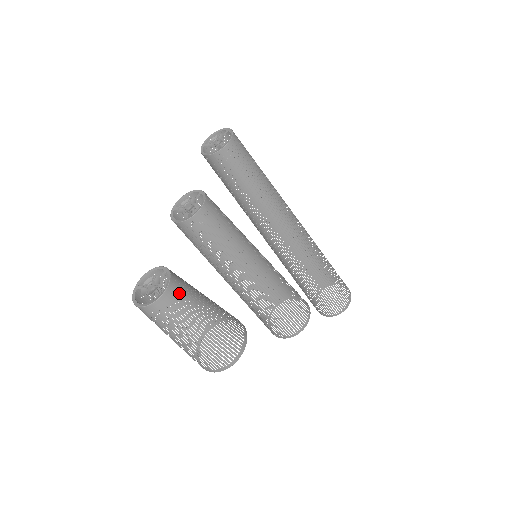
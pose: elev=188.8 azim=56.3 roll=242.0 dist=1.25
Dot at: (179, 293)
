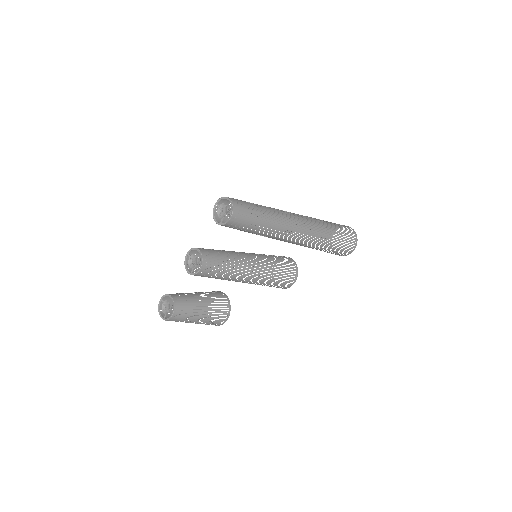
Dot at: (190, 293)
